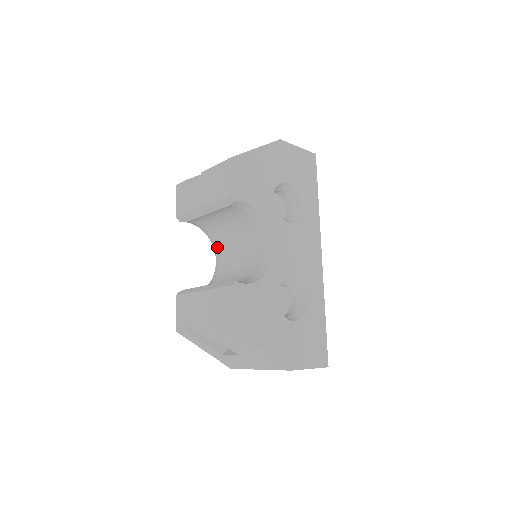
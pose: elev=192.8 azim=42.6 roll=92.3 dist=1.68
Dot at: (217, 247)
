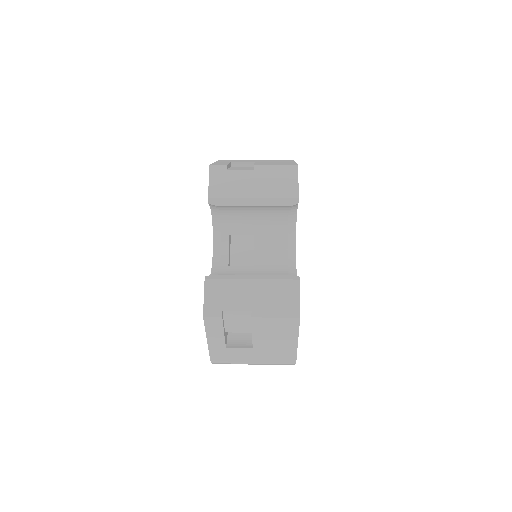
Dot at: (221, 238)
